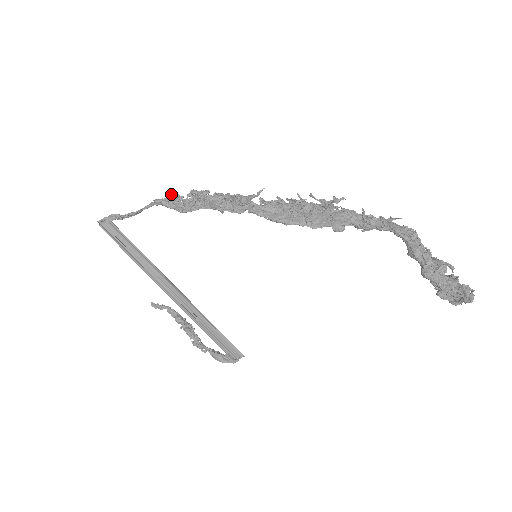
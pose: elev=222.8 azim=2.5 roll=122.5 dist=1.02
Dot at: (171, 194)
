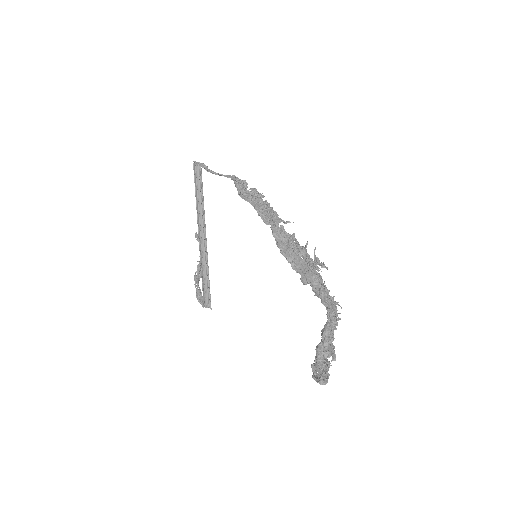
Dot at: (244, 180)
